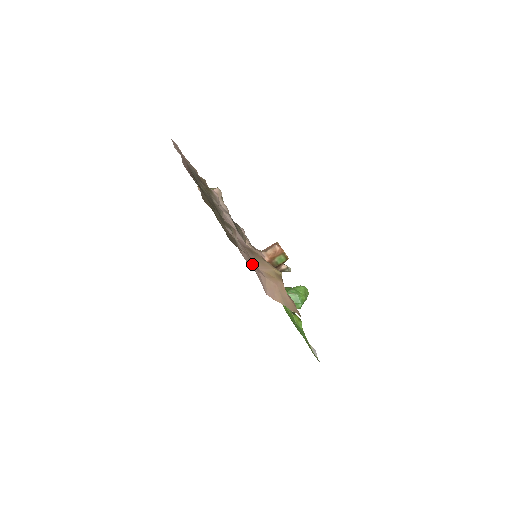
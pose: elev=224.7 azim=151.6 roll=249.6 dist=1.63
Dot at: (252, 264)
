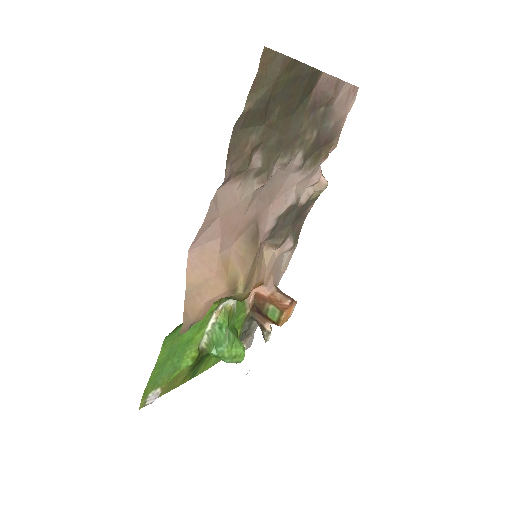
Dot at: (227, 218)
